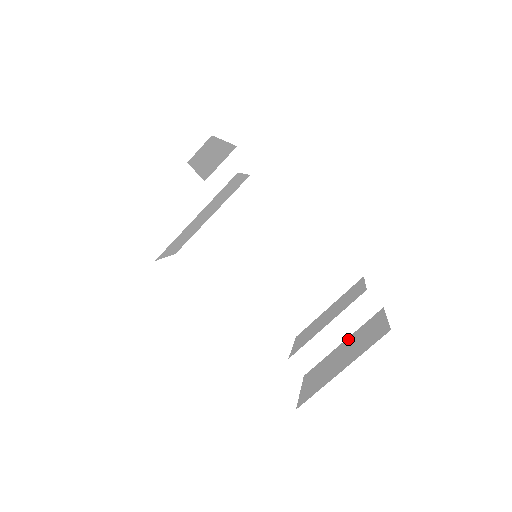
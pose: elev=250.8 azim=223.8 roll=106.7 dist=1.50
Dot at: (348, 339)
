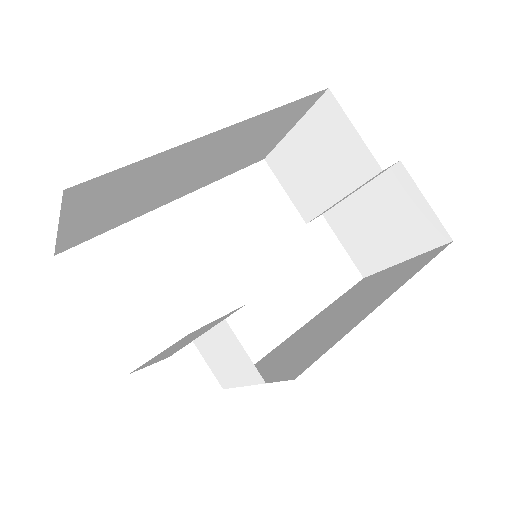
Dot at: (366, 193)
